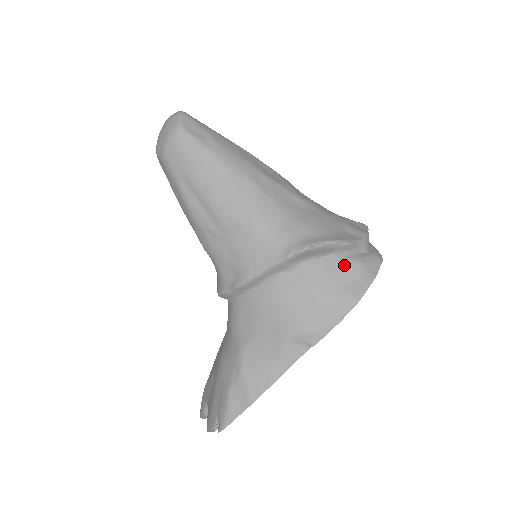
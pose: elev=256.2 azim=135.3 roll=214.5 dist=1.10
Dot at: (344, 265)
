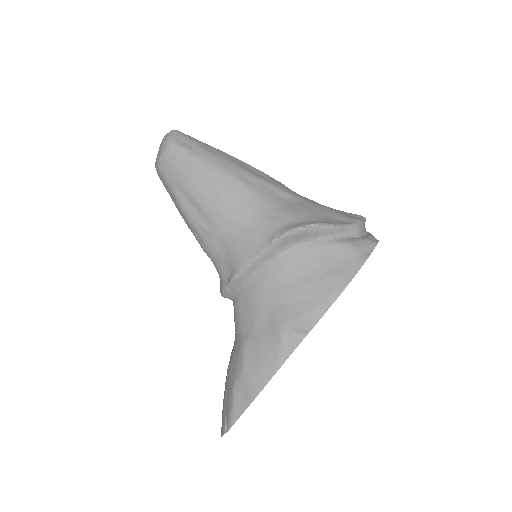
Dot at: (333, 248)
